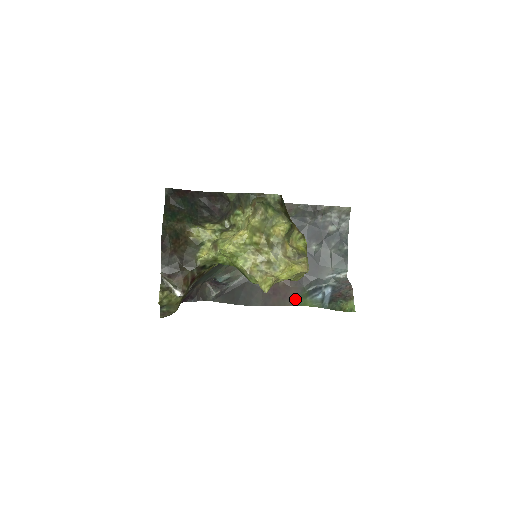
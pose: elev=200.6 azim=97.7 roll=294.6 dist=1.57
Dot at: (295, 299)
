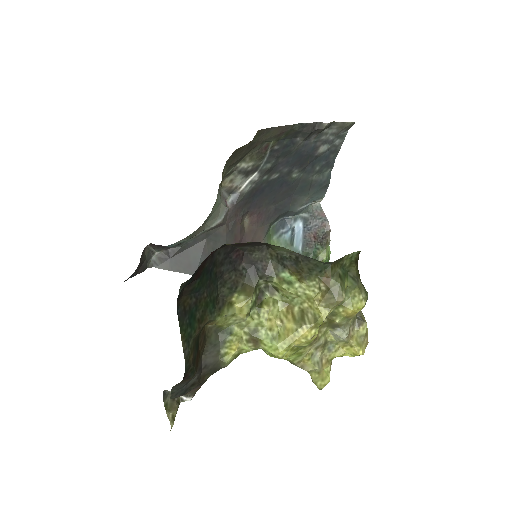
Dot at: occluded
